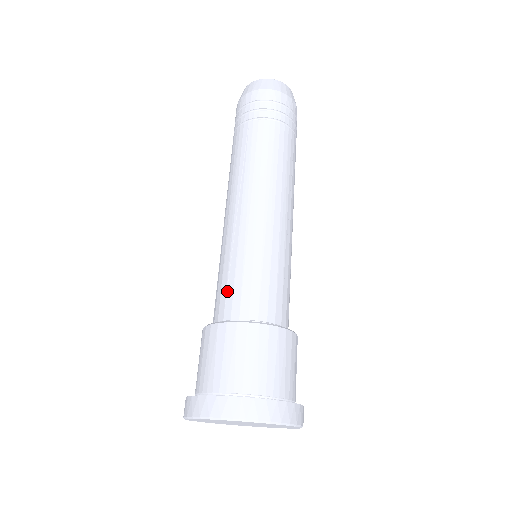
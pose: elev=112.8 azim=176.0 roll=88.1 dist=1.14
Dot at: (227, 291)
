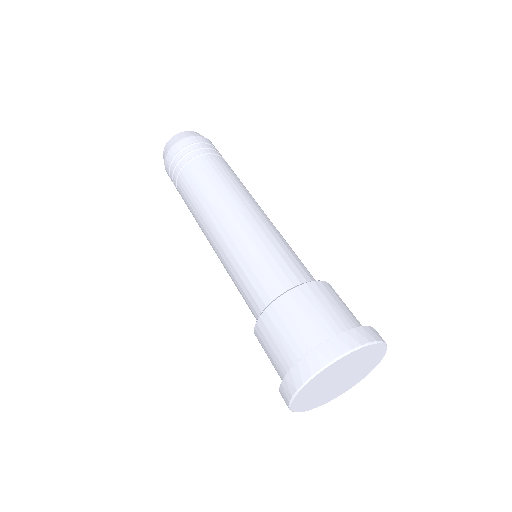
Dot at: (254, 286)
